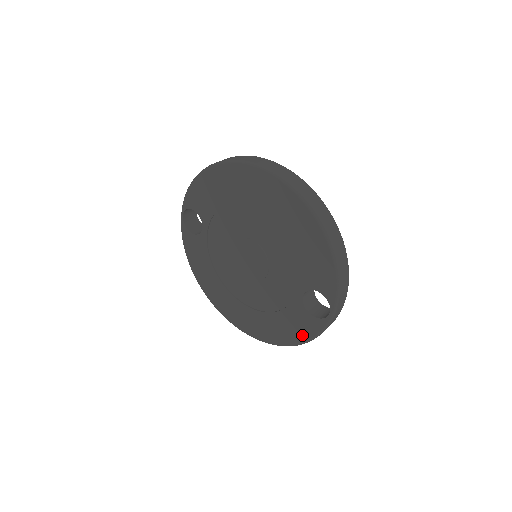
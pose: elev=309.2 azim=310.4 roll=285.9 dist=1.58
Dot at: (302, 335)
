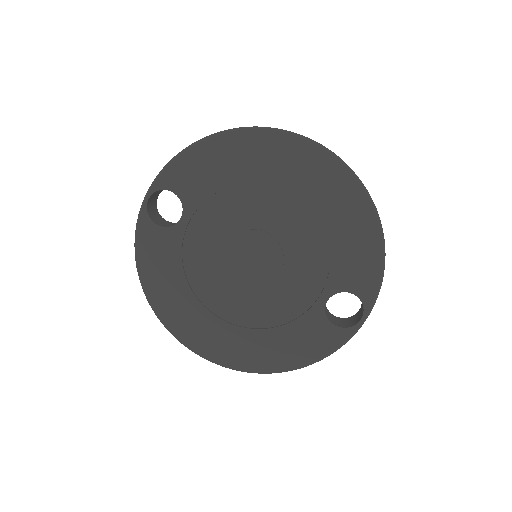
Dot at: (313, 353)
